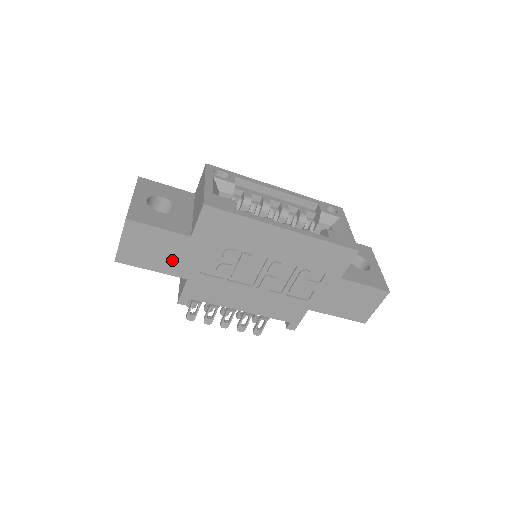
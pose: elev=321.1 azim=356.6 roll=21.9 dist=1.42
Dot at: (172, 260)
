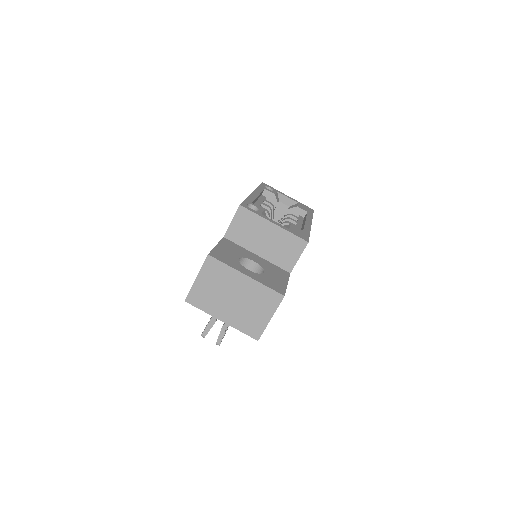
Dot at: occluded
